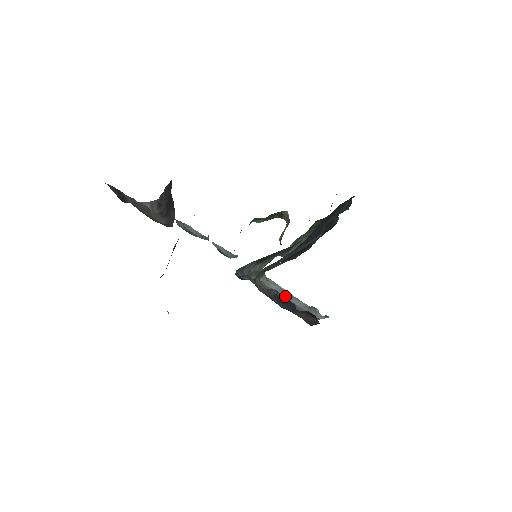
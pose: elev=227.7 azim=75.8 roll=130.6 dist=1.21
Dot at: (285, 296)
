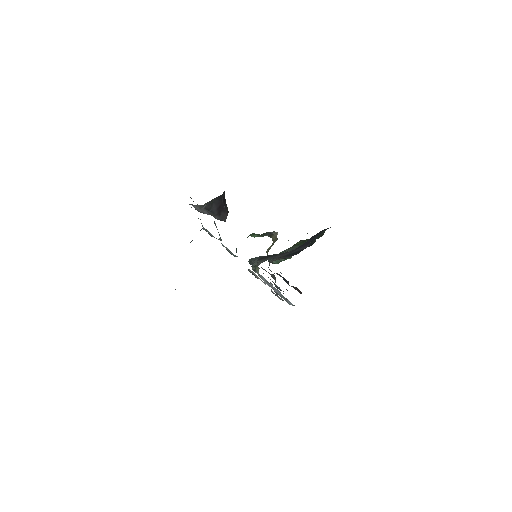
Dot at: occluded
